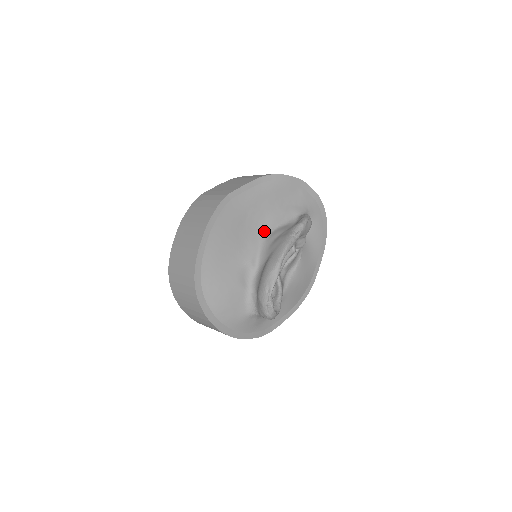
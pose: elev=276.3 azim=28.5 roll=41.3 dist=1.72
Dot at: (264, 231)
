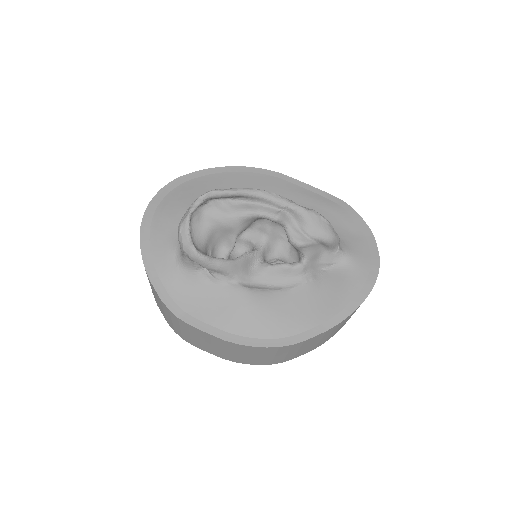
Dot at: occluded
